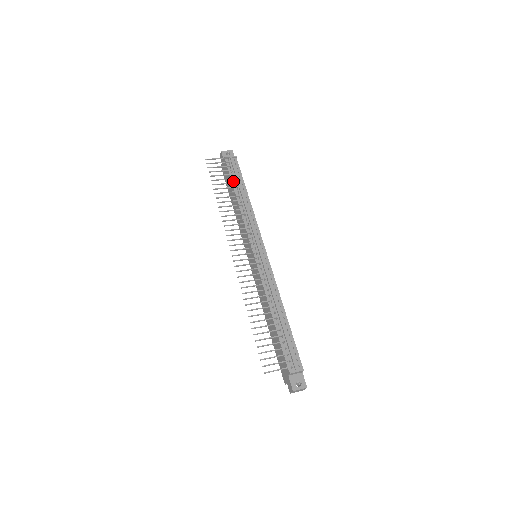
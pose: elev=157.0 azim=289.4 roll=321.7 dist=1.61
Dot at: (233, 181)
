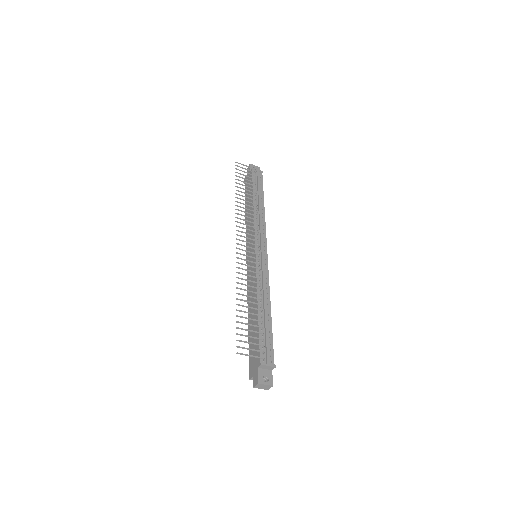
Dot at: occluded
